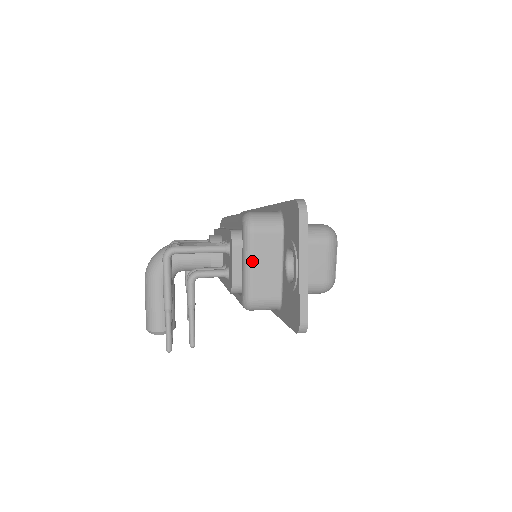
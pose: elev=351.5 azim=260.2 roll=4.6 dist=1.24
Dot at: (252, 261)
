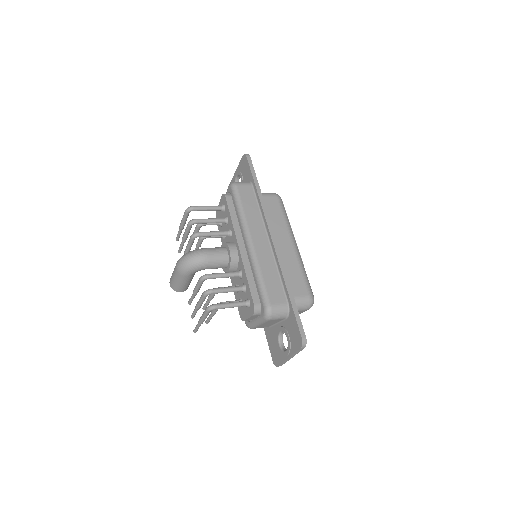
Dot at: (262, 324)
